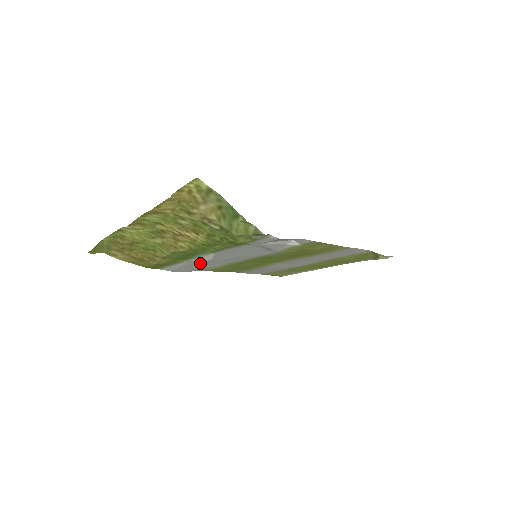
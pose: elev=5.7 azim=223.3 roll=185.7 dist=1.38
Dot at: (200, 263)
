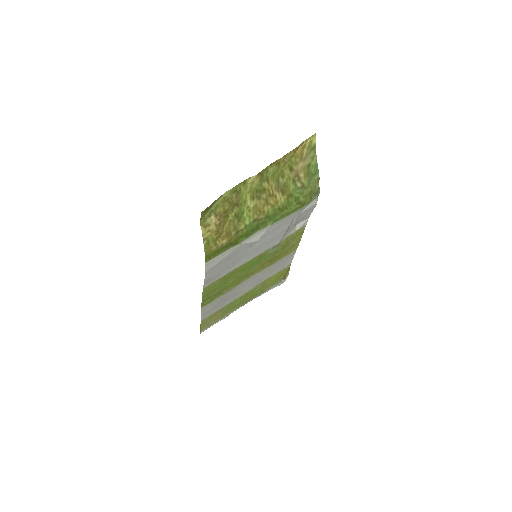
Dot at: (234, 256)
